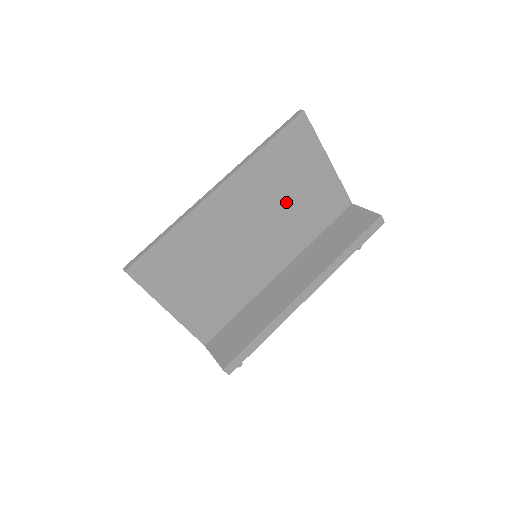
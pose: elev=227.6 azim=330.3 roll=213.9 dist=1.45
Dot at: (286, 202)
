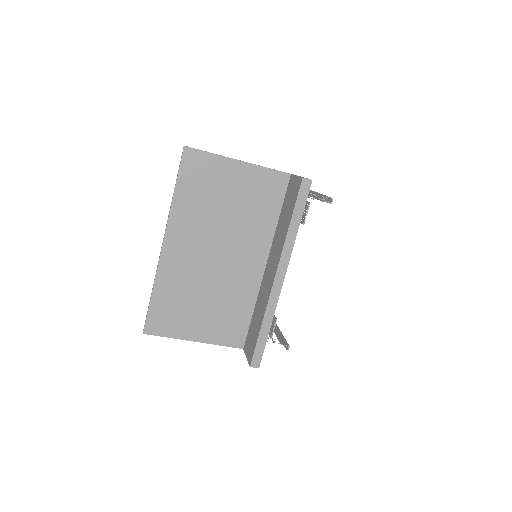
Dot at: (226, 216)
